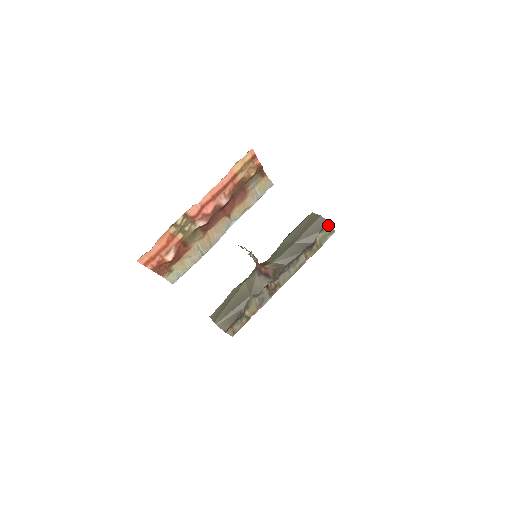
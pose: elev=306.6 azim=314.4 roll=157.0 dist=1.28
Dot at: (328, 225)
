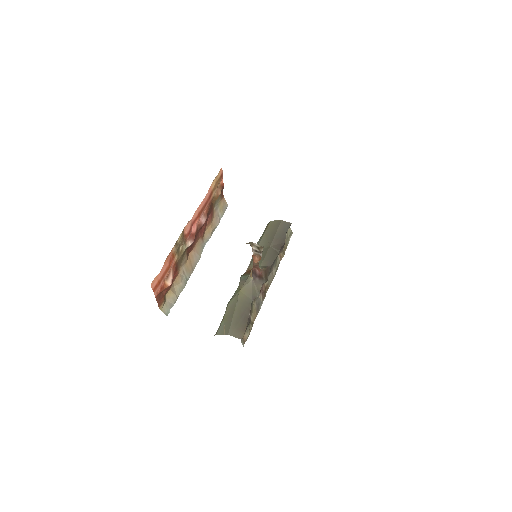
Dot at: occluded
